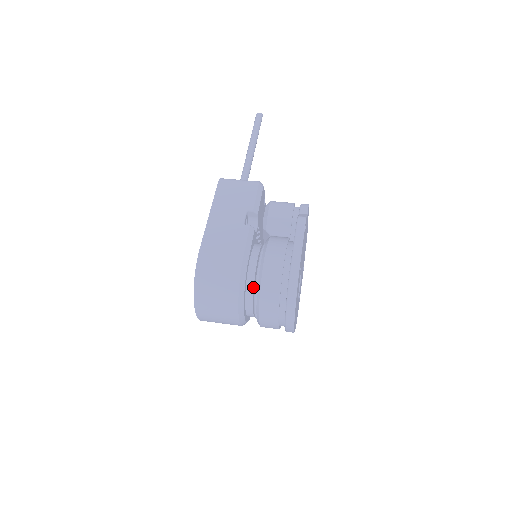
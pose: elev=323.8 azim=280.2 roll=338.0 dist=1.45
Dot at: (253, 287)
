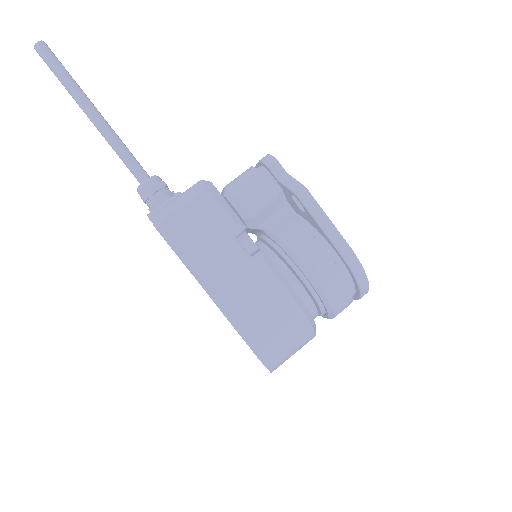
Dot at: (315, 306)
